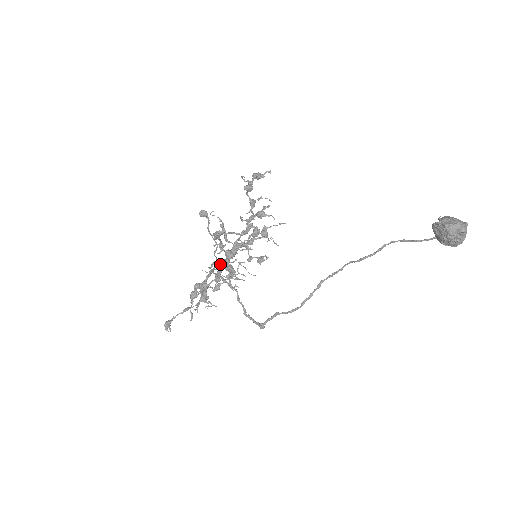
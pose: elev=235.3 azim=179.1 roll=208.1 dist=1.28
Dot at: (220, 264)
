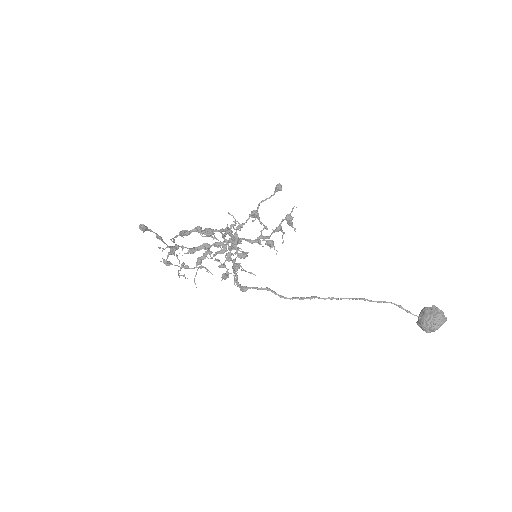
Dot at: occluded
